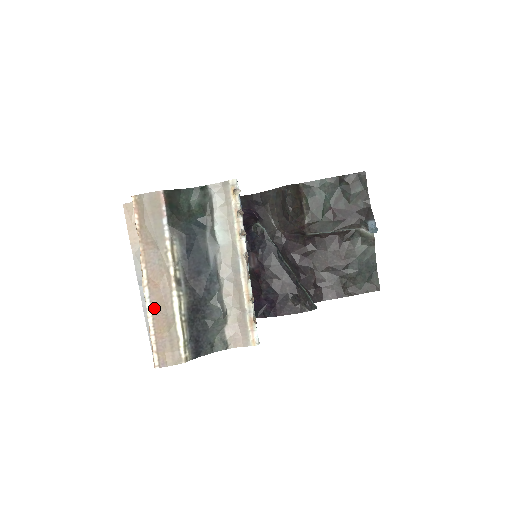
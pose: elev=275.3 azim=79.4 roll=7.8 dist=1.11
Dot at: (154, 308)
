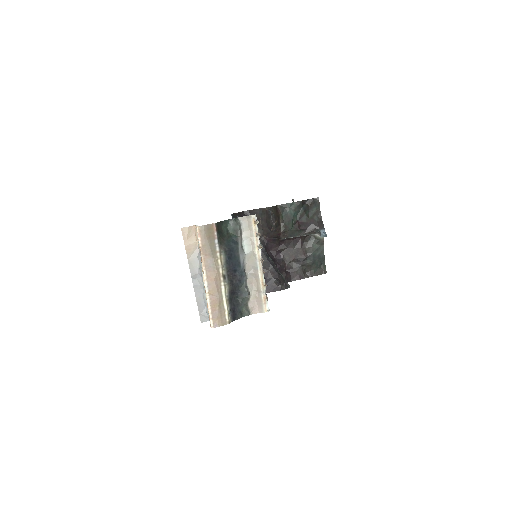
Dot at: (210, 293)
